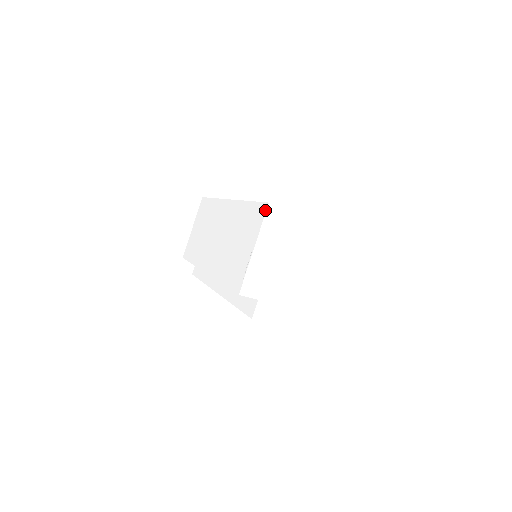
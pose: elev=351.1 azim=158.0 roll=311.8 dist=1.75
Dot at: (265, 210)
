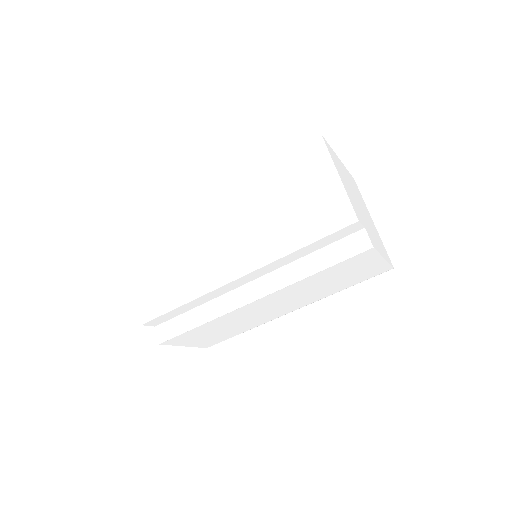
Dot at: (322, 142)
